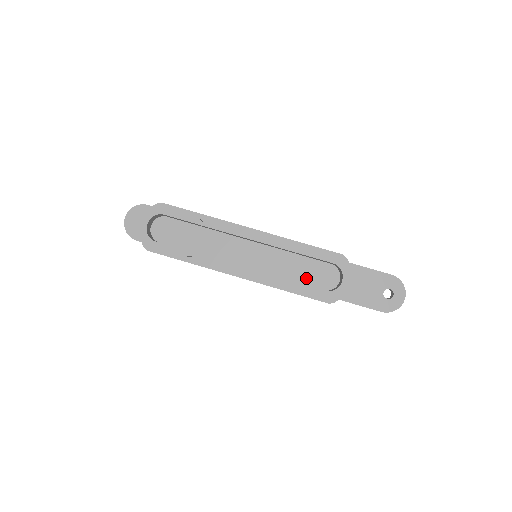
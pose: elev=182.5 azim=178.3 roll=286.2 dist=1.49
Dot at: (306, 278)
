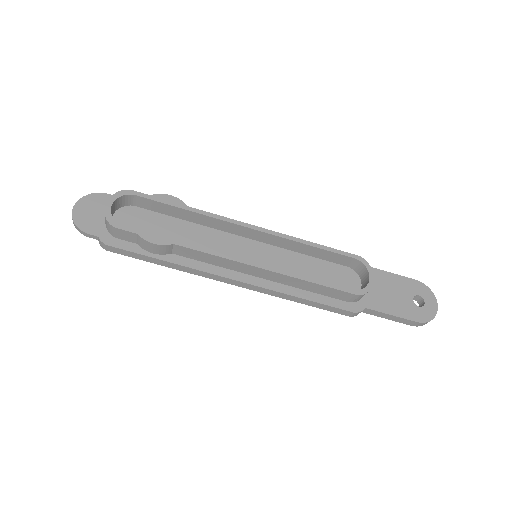
Dot at: occluded
